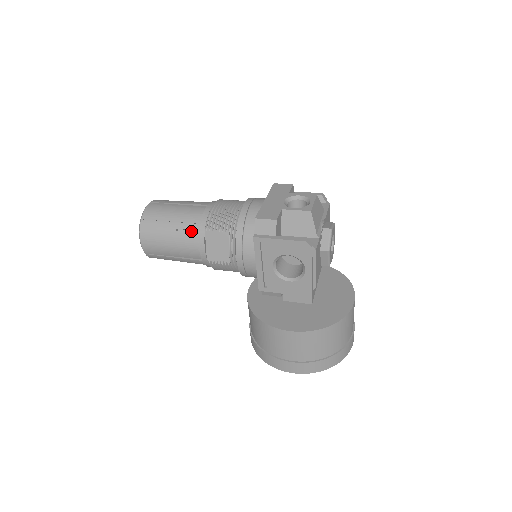
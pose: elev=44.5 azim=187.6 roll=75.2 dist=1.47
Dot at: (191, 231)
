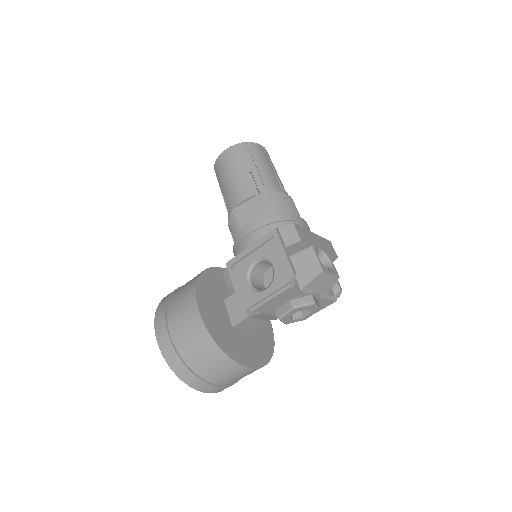
Dot at: (255, 184)
